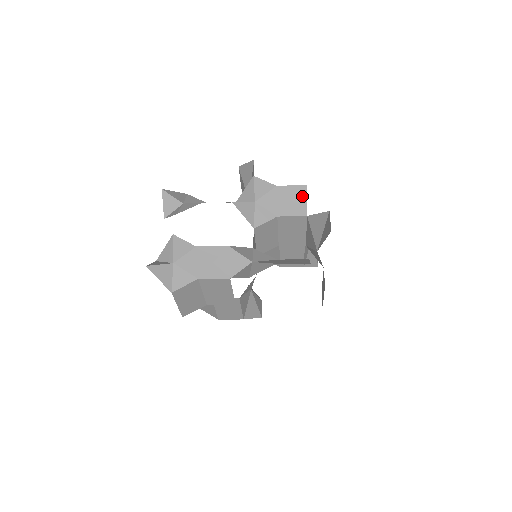
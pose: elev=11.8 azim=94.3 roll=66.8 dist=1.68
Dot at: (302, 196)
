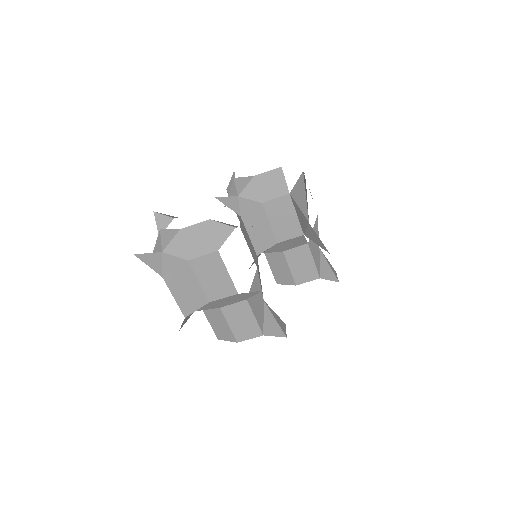
Dot at: (280, 177)
